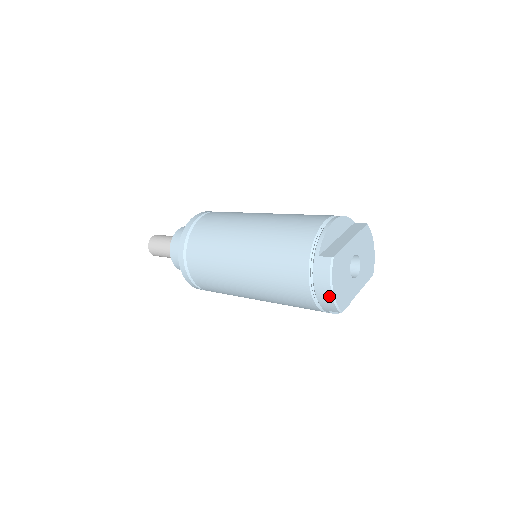
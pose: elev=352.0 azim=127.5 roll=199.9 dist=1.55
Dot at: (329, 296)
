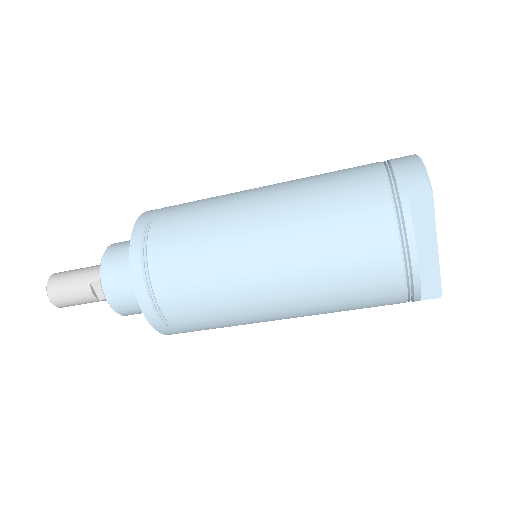
Dot at: (415, 162)
